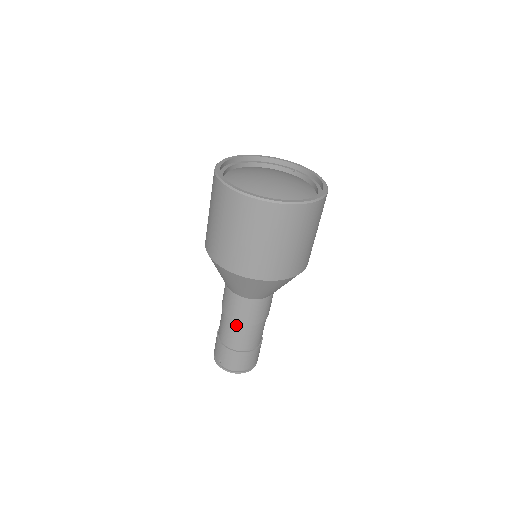
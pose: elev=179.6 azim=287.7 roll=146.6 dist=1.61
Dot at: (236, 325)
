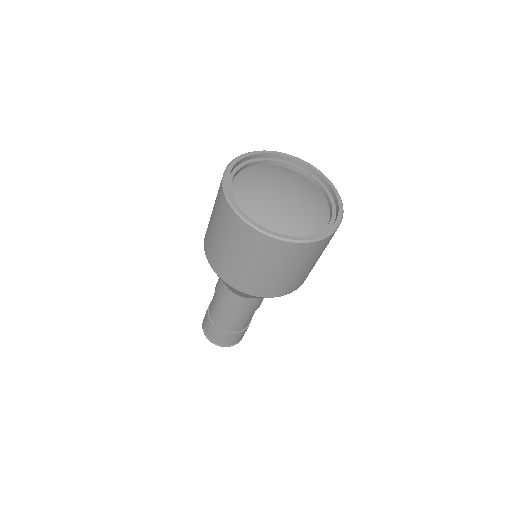
Dot at: (227, 313)
